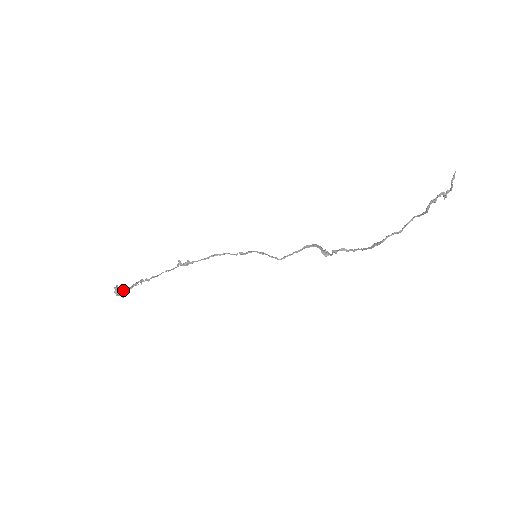
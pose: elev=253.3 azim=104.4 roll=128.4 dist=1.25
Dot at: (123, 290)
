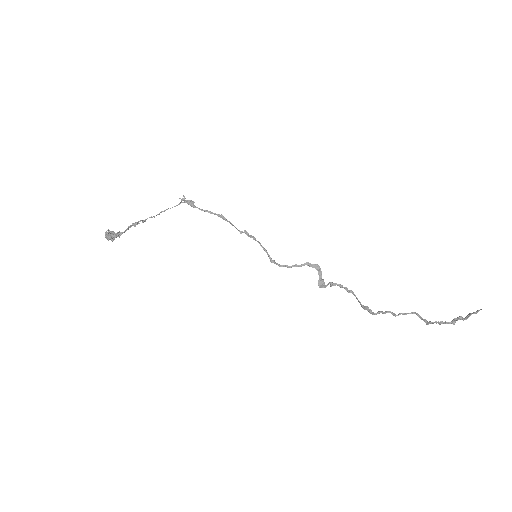
Dot at: (114, 234)
